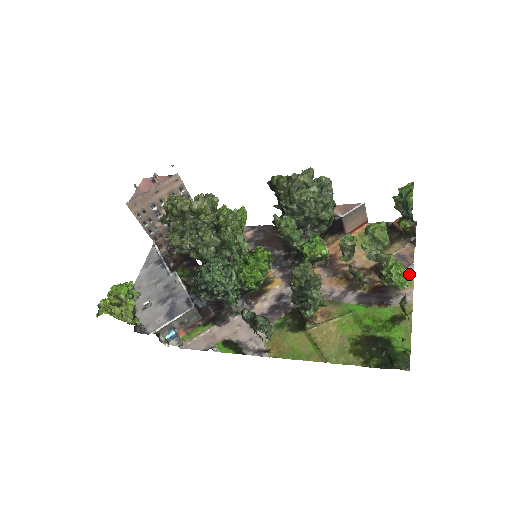
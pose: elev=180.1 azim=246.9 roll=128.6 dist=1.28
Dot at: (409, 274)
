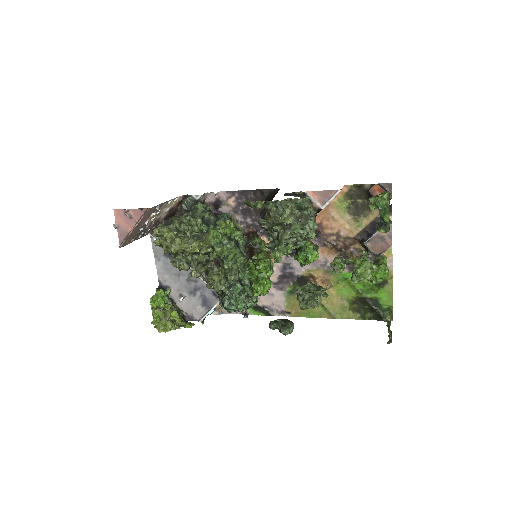
Dot at: occluded
